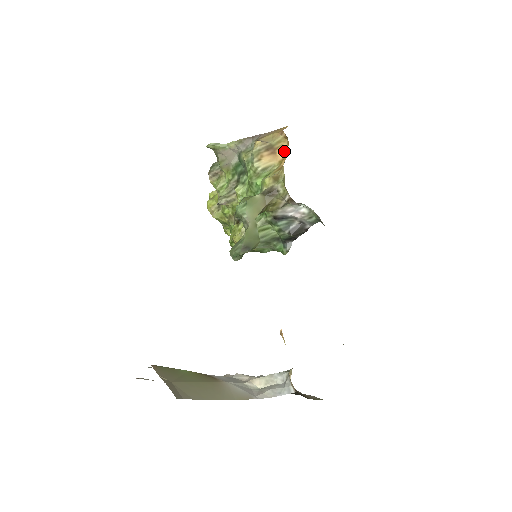
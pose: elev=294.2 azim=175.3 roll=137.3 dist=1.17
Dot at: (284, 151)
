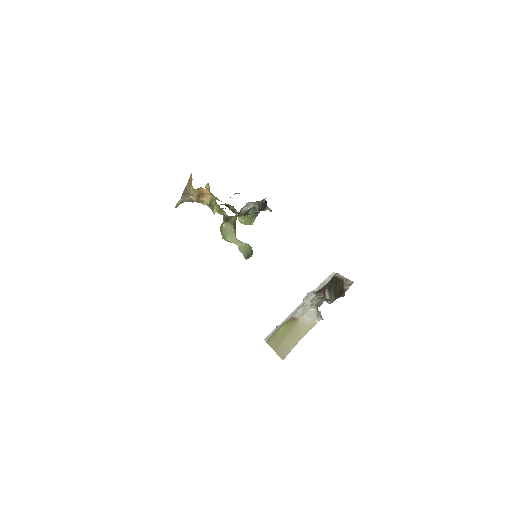
Dot at: (206, 190)
